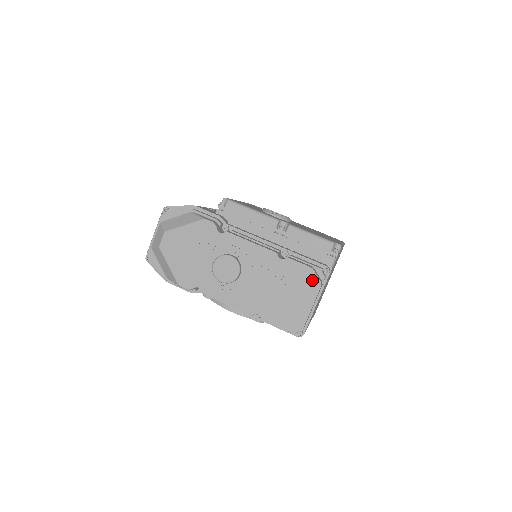
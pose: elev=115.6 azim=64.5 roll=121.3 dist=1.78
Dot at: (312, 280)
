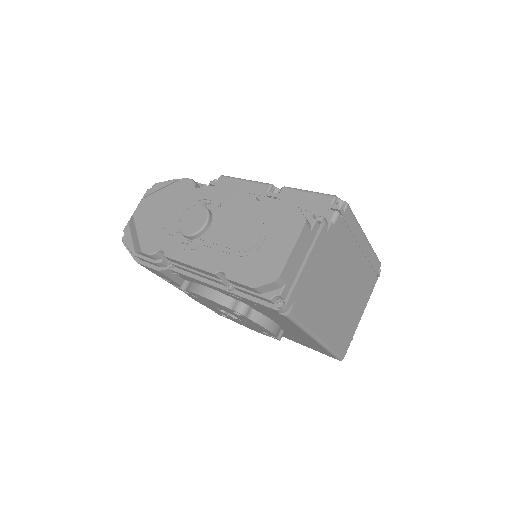
Dot at: (294, 218)
